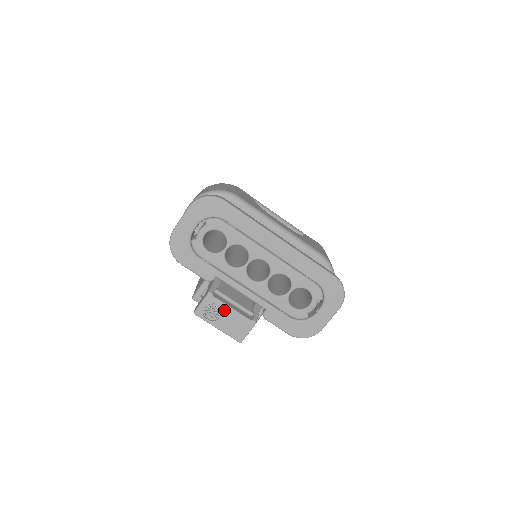
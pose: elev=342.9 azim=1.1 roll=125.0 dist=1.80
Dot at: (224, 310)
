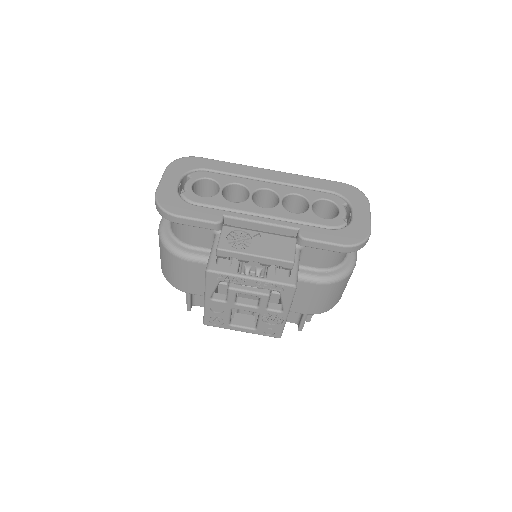
Dot at: (252, 233)
